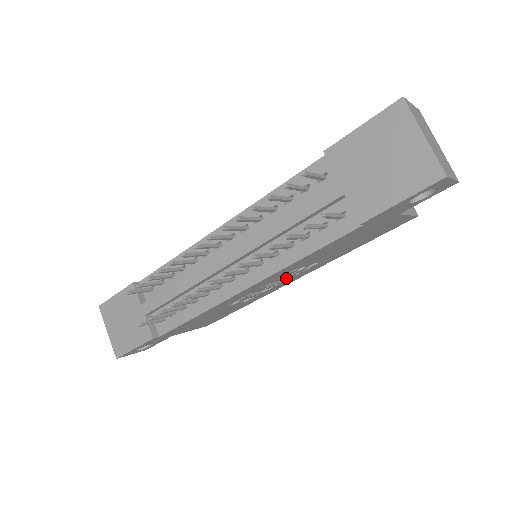
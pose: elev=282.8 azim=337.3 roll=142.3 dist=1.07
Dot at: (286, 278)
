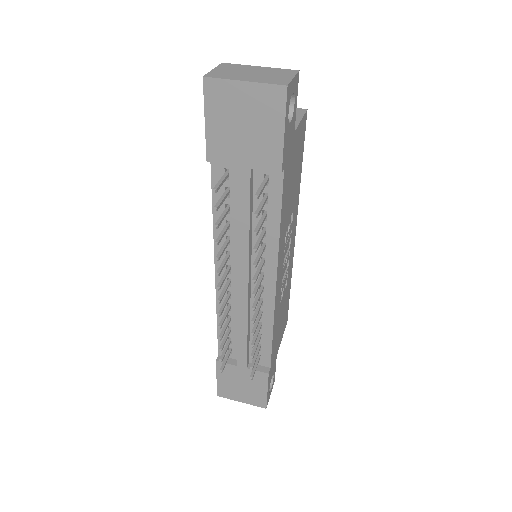
Dot at: (289, 243)
